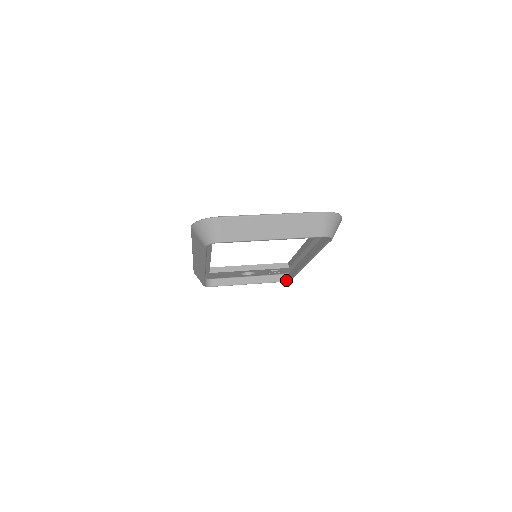
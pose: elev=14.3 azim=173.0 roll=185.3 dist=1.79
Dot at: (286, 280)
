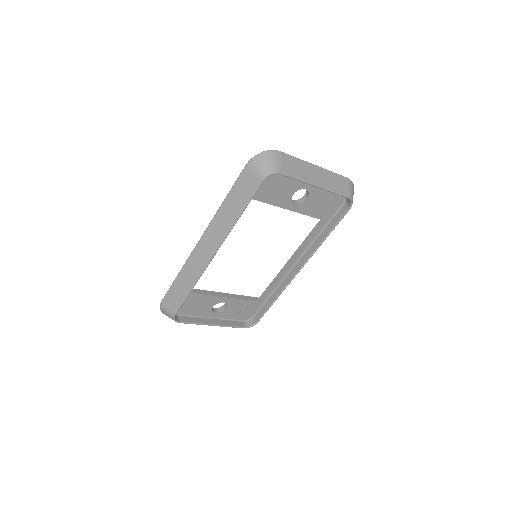
Dot at: (251, 325)
